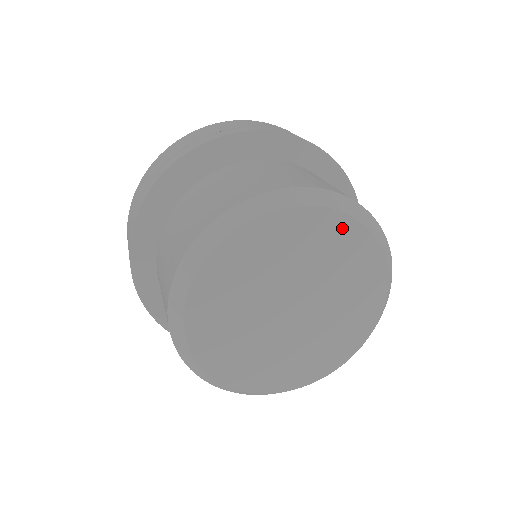
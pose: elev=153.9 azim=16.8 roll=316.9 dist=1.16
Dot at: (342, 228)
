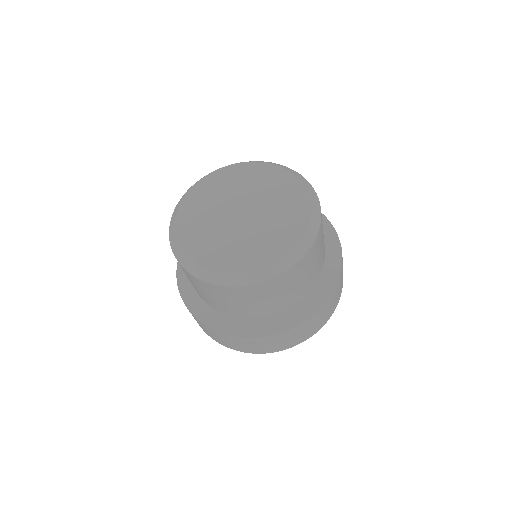
Dot at: (299, 194)
